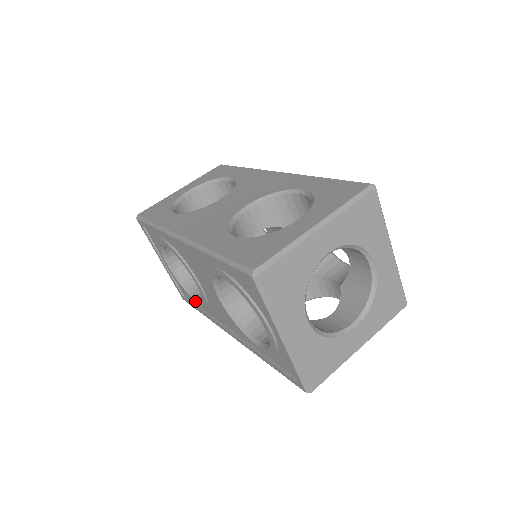
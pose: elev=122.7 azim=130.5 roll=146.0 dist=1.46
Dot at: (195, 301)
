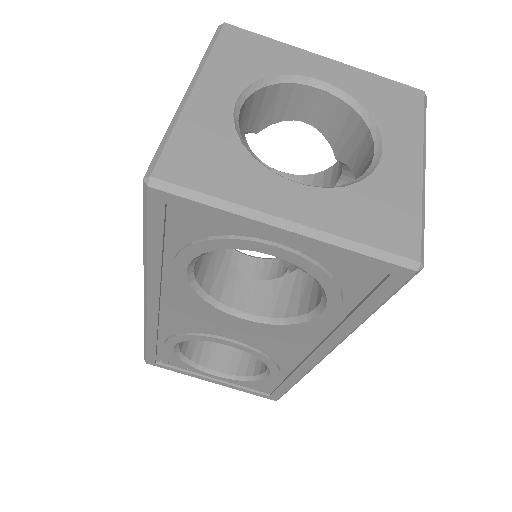
Dot at: (269, 378)
